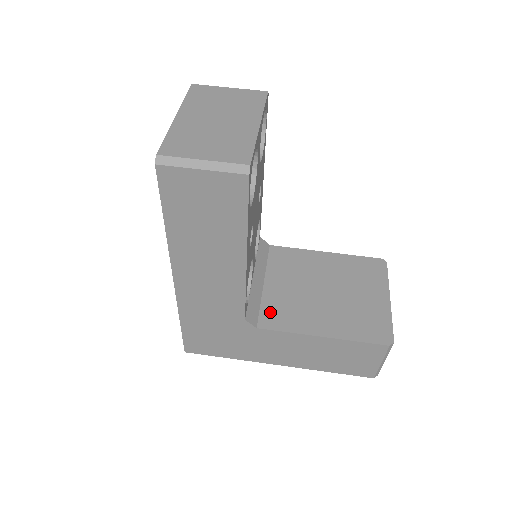
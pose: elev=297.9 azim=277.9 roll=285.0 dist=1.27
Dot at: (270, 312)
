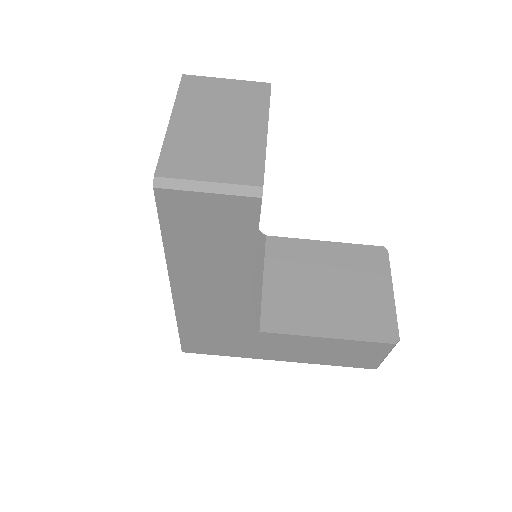
Dot at: (272, 313)
